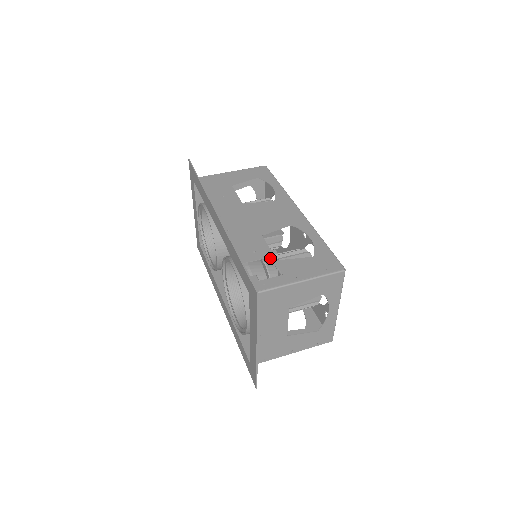
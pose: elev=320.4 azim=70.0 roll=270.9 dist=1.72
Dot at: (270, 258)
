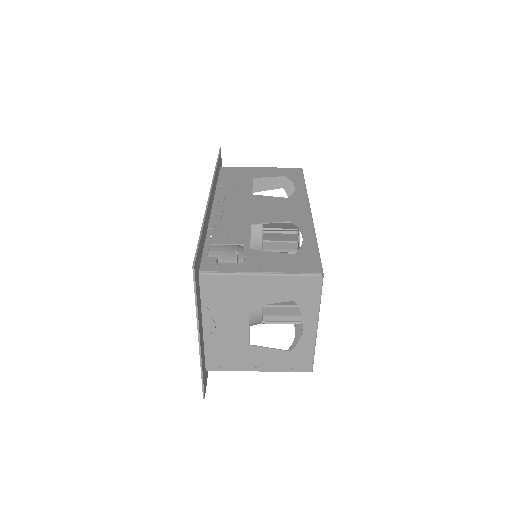
Dot at: (244, 245)
